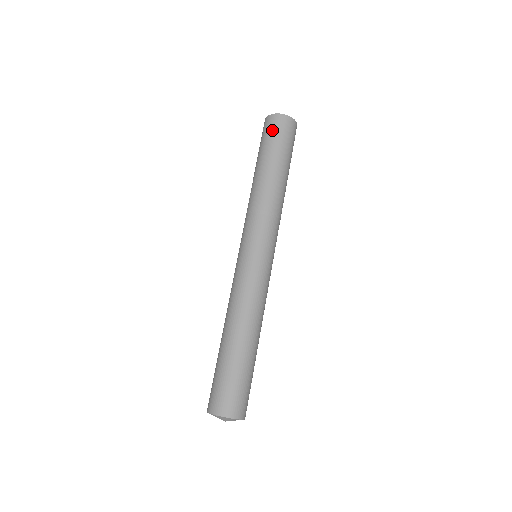
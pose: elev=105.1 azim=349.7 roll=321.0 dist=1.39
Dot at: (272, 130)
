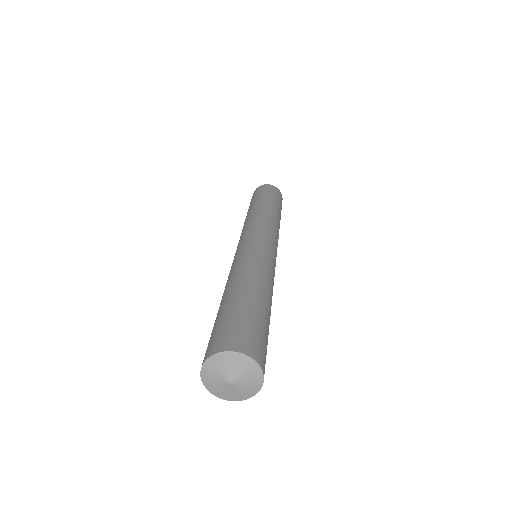
Dot at: (254, 194)
